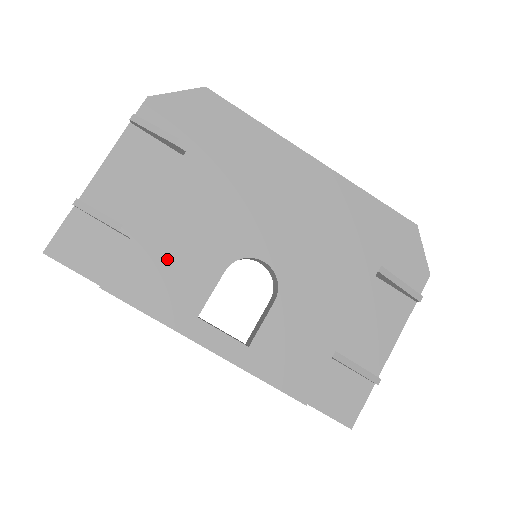
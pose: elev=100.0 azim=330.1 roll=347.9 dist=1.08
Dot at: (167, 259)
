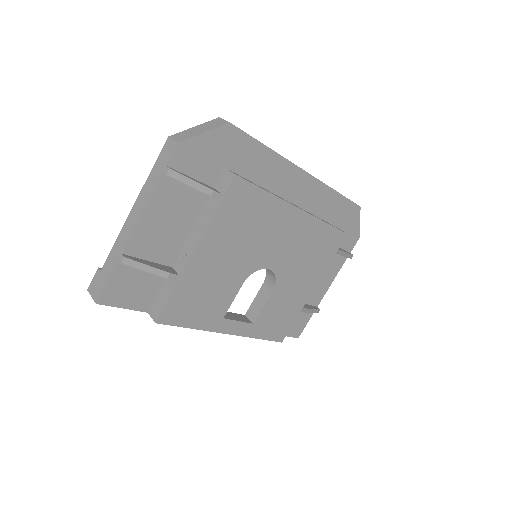
Dot at: (204, 288)
